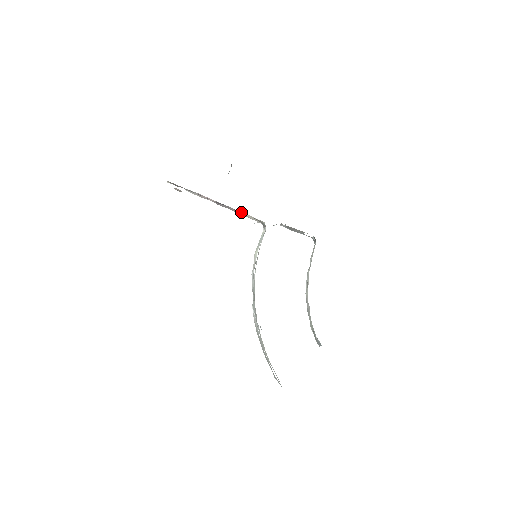
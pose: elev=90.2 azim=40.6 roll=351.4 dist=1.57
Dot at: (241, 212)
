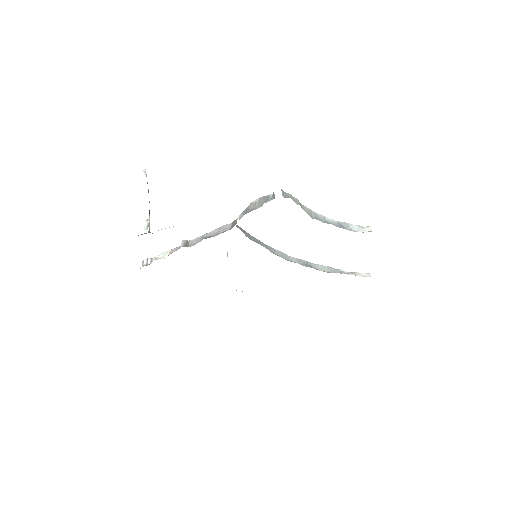
Dot at: occluded
